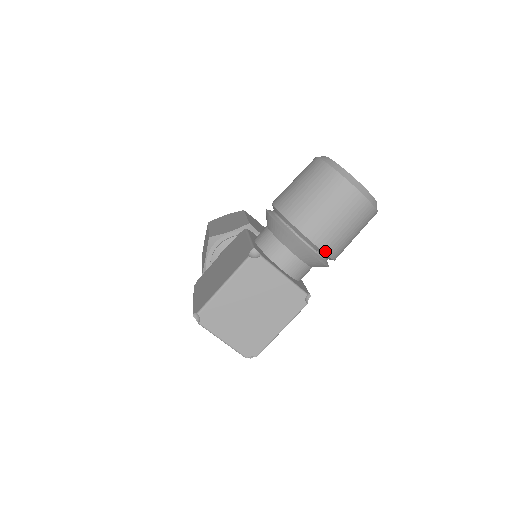
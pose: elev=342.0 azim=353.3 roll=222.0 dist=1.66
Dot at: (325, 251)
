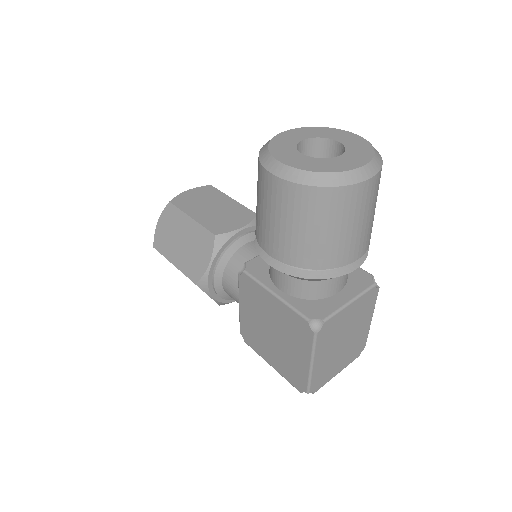
Dot at: (367, 247)
